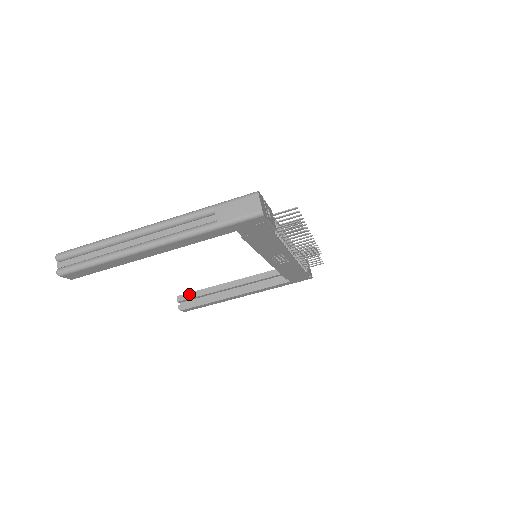
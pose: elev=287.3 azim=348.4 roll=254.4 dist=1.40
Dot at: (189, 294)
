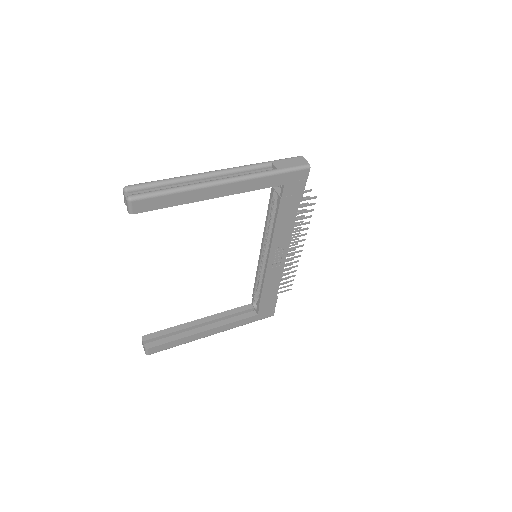
Dot at: (156, 333)
